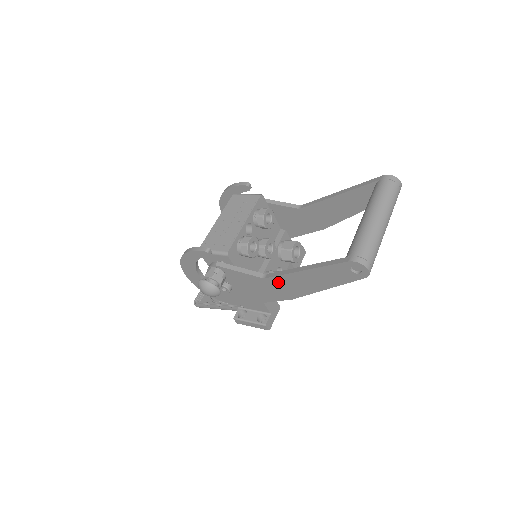
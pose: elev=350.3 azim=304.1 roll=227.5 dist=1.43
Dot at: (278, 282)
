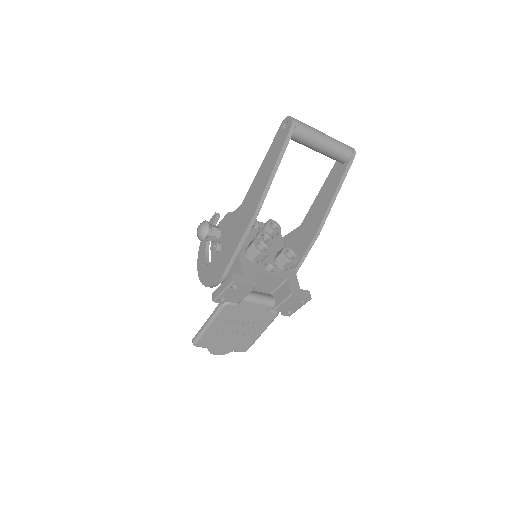
Dot at: (248, 199)
